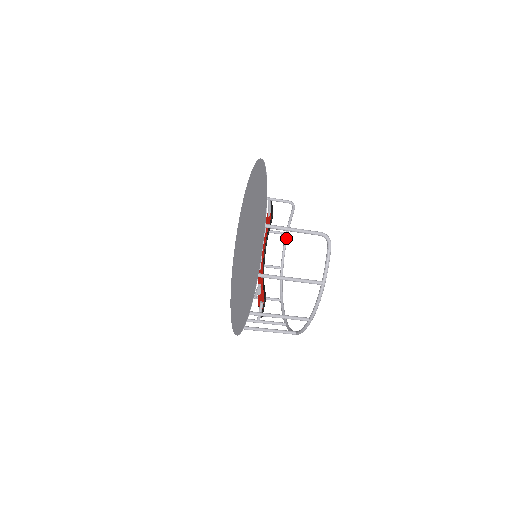
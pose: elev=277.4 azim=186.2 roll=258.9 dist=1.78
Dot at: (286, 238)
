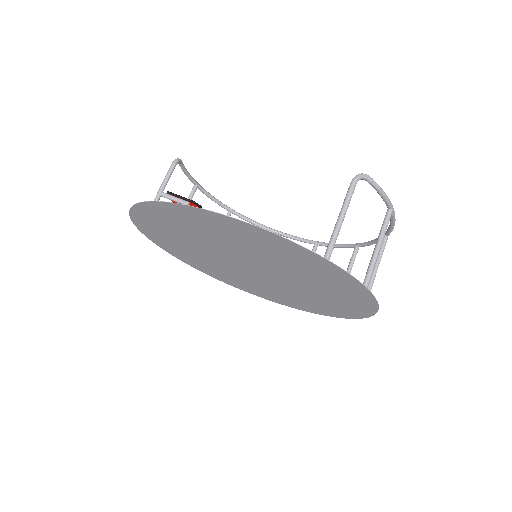
Dot at: (201, 188)
